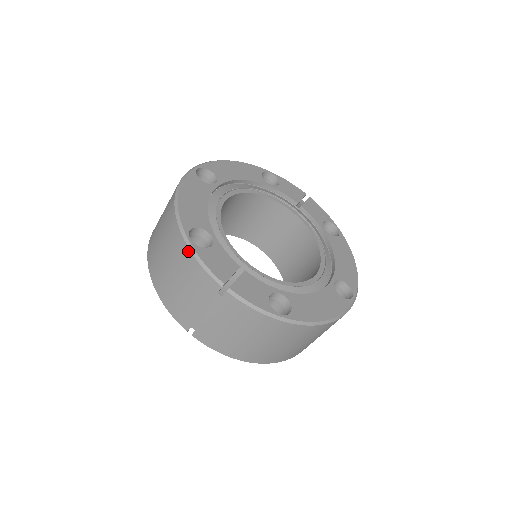
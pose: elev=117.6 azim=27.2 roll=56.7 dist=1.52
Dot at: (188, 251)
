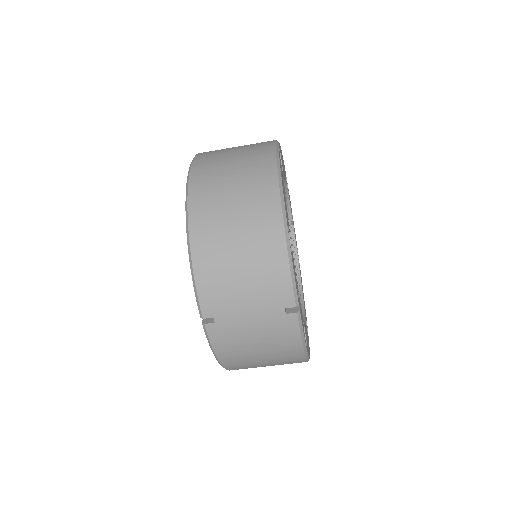
Dot at: (285, 253)
